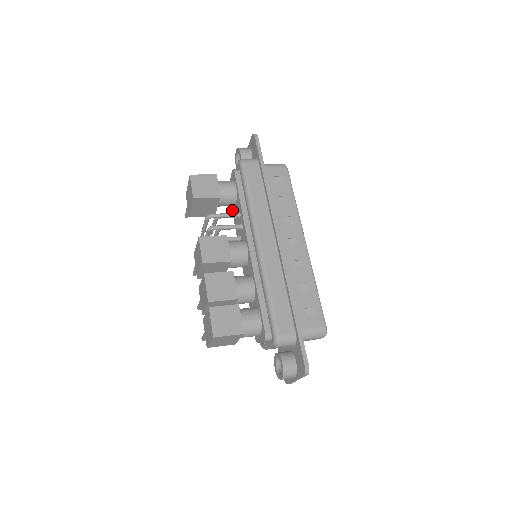
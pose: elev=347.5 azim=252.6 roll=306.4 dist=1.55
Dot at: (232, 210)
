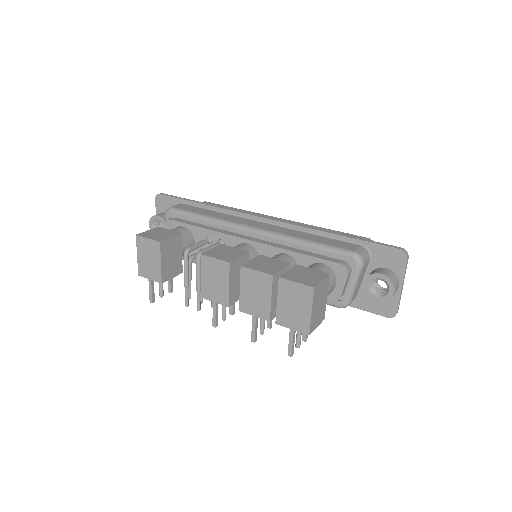
Dot at: occluded
